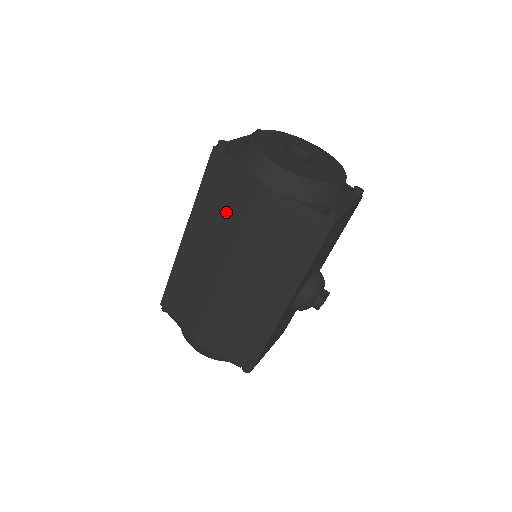
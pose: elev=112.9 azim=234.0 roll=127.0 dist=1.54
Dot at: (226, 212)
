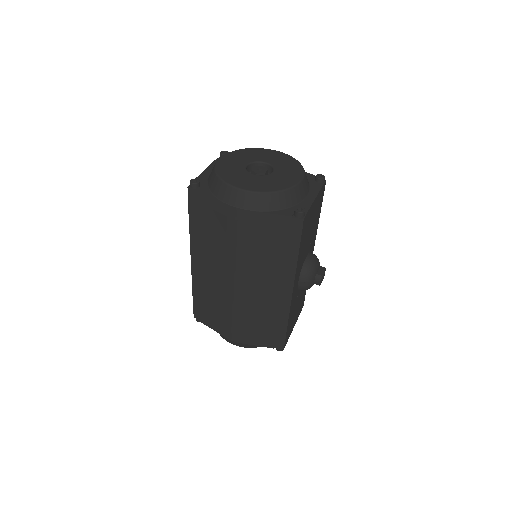
Dot at: (216, 236)
